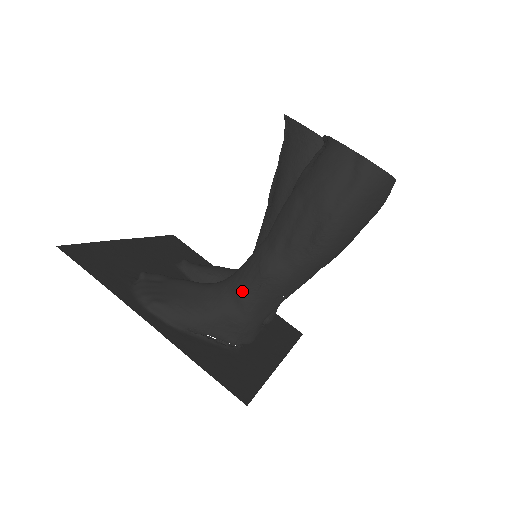
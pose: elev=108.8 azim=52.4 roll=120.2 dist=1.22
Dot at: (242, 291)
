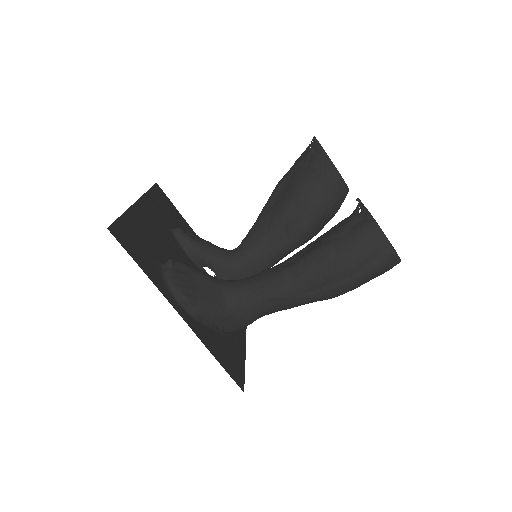
Dot at: (256, 301)
